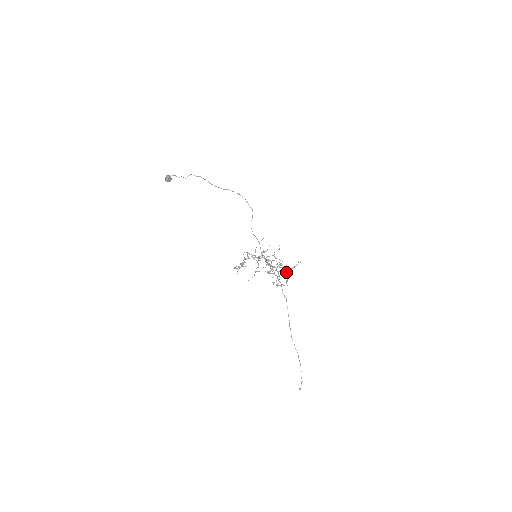
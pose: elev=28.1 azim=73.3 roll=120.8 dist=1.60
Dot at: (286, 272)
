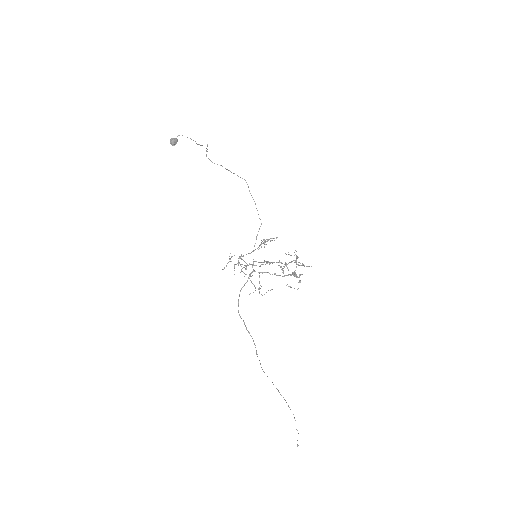
Dot at: occluded
